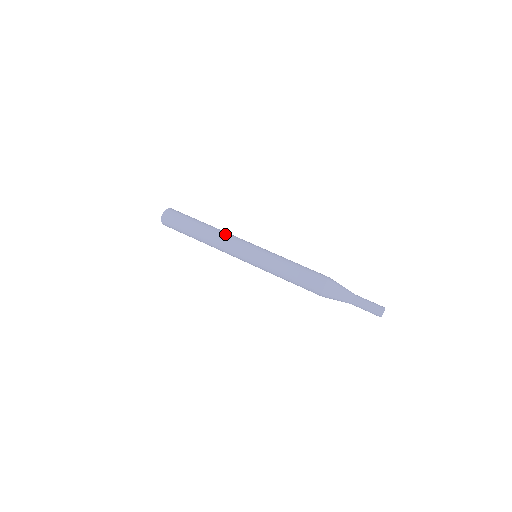
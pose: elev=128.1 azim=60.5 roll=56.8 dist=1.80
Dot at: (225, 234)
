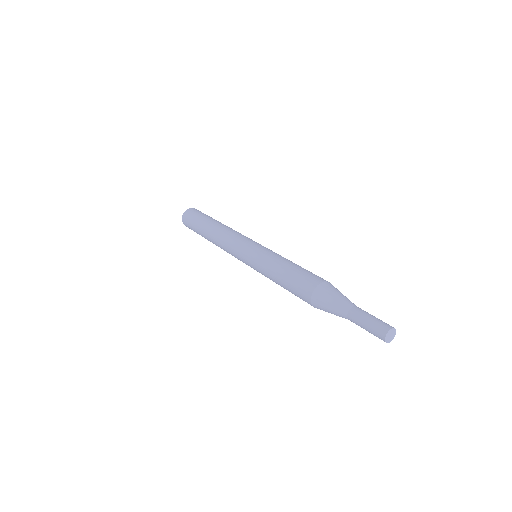
Dot at: occluded
